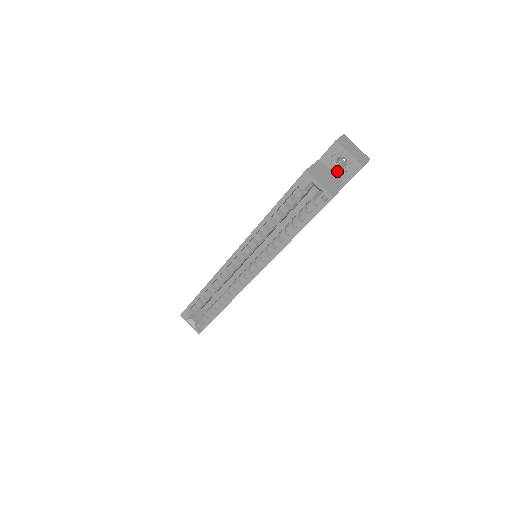
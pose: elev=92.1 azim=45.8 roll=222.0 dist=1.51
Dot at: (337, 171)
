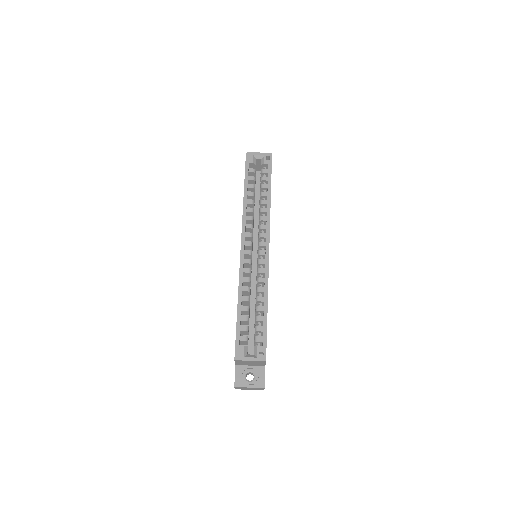
Dot at: occluded
